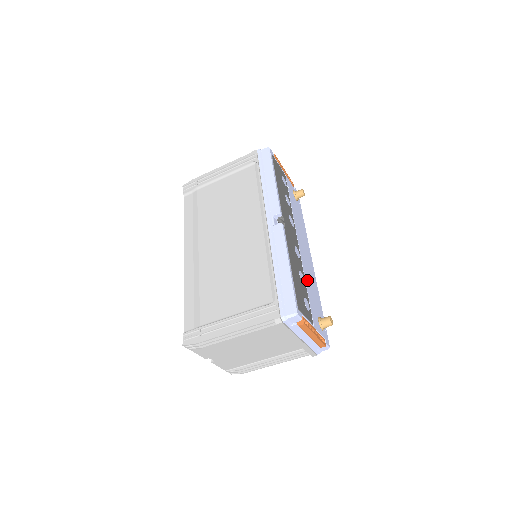
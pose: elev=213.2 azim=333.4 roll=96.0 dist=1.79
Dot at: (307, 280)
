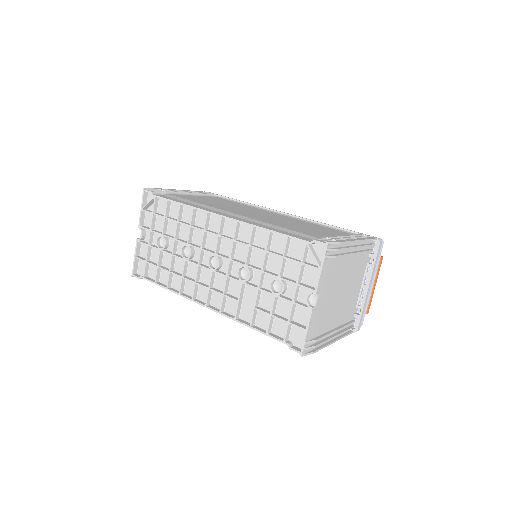
Dot at: occluded
